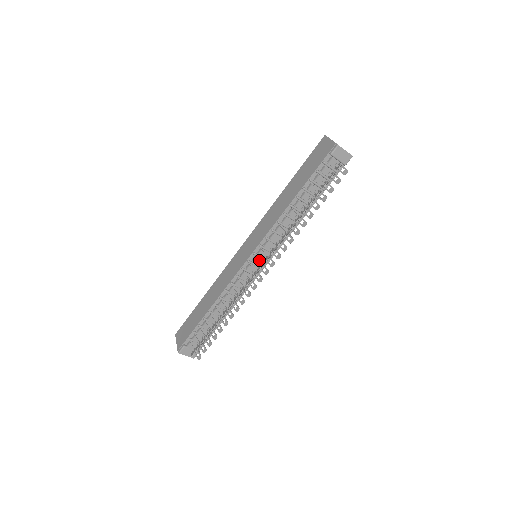
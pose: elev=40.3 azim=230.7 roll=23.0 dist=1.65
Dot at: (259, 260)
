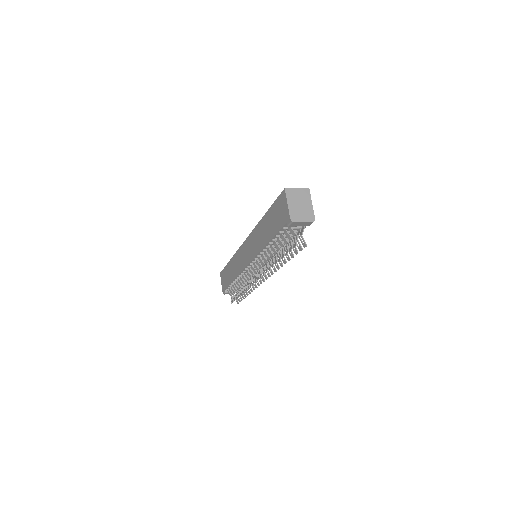
Dot at: occluded
